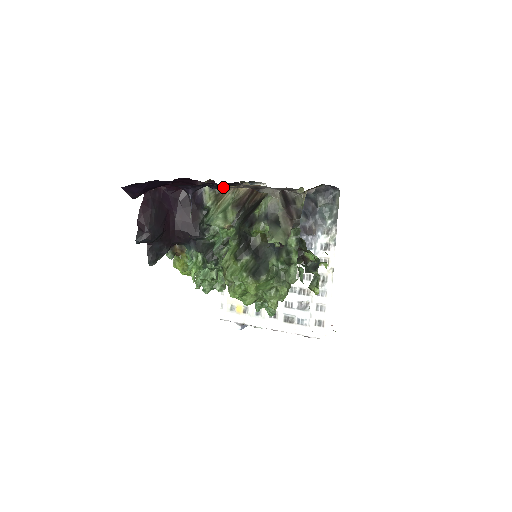
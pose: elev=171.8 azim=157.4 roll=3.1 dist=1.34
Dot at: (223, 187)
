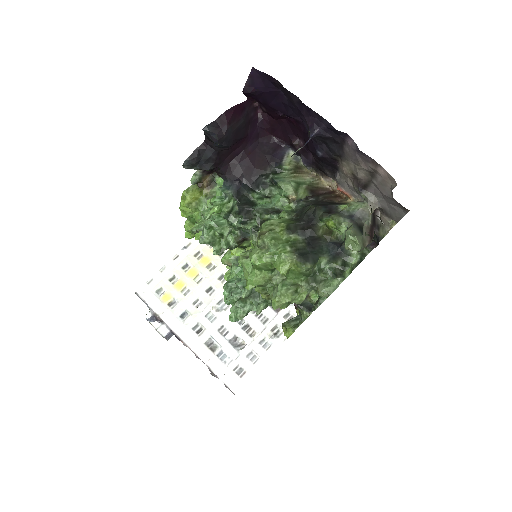
Dot at: (309, 166)
